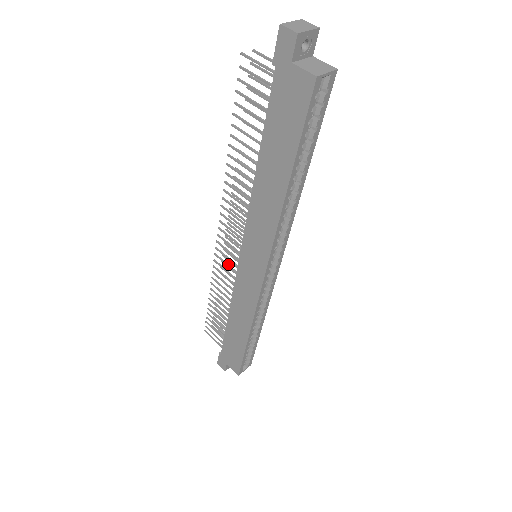
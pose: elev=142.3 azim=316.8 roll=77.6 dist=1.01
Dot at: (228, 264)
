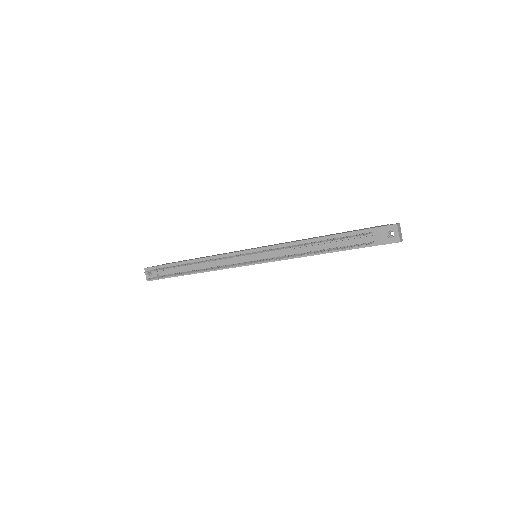
Dot at: occluded
